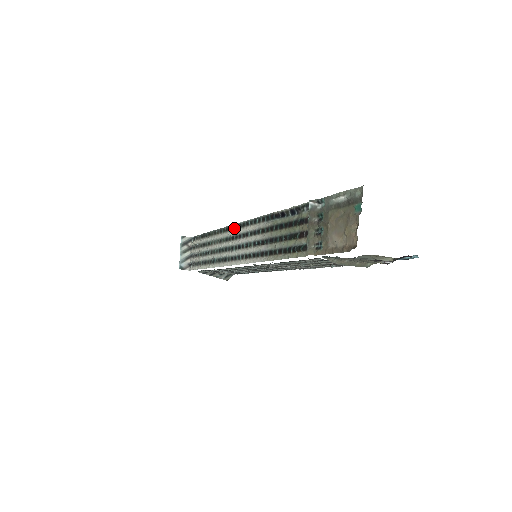
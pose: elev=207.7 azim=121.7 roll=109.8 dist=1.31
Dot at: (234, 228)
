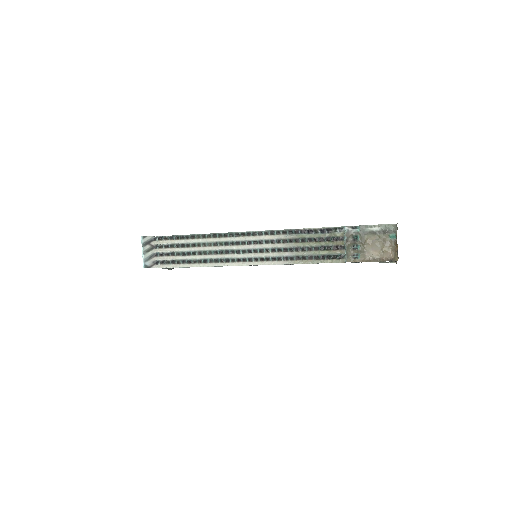
Dot at: (238, 235)
